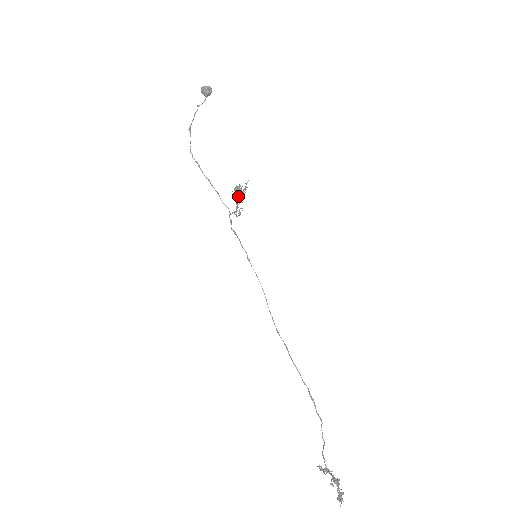
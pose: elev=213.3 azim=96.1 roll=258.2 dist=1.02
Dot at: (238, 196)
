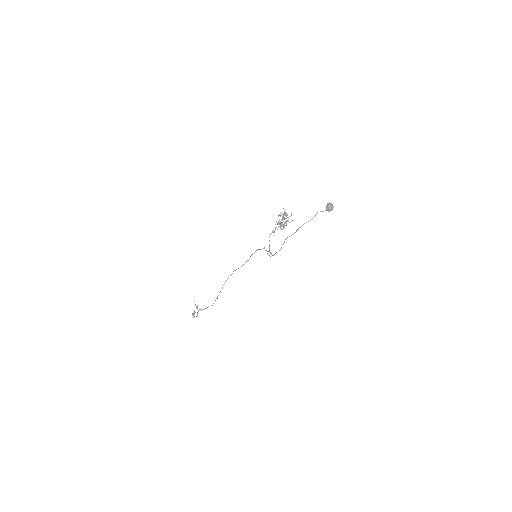
Dot at: (280, 227)
